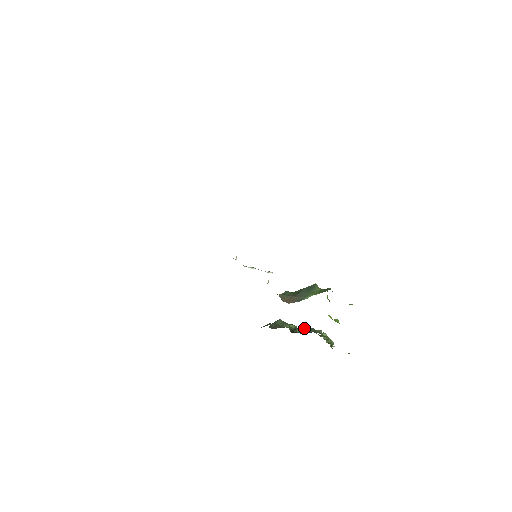
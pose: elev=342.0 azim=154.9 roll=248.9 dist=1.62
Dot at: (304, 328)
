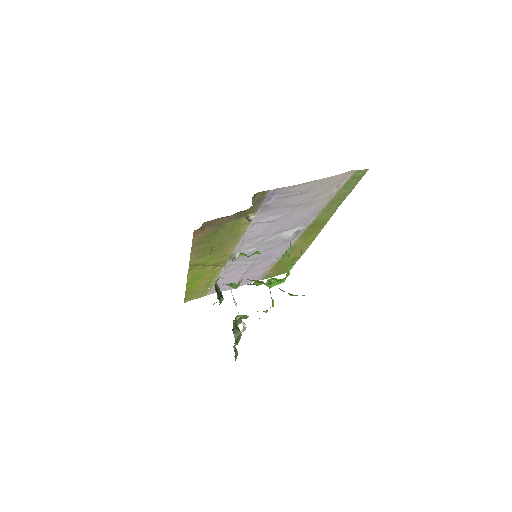
Dot at: occluded
